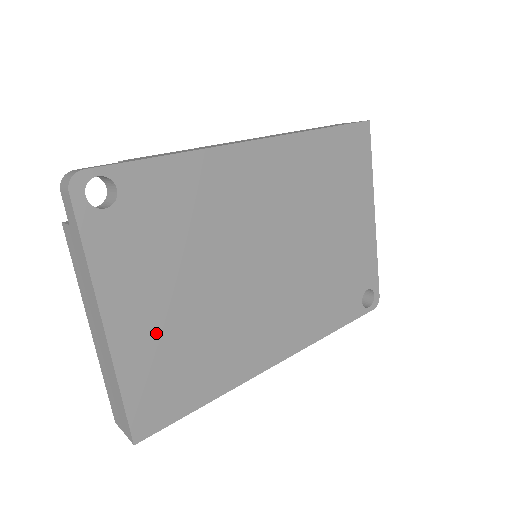
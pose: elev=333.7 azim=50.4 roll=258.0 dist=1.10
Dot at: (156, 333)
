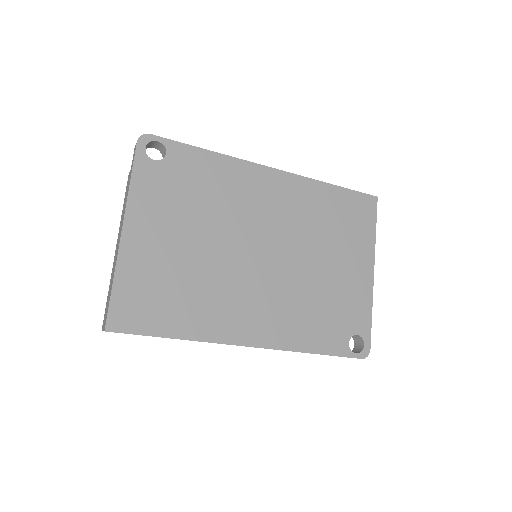
Dot at: (155, 256)
